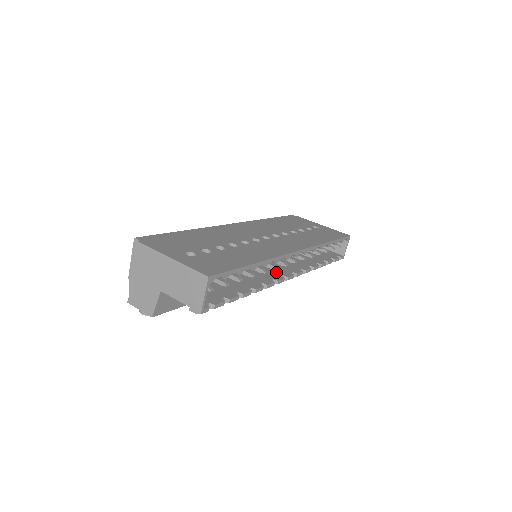
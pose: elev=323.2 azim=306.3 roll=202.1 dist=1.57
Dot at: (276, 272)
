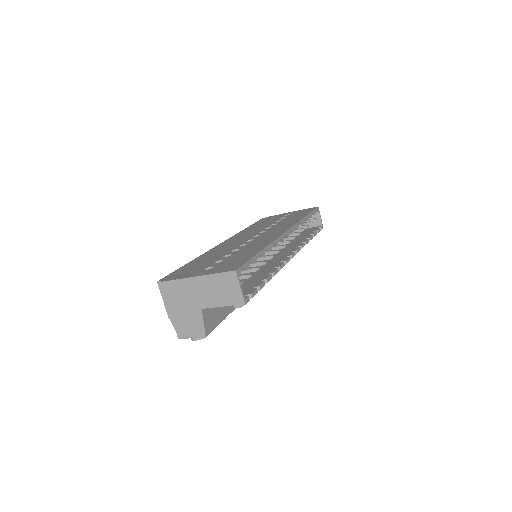
Dot at: (280, 257)
